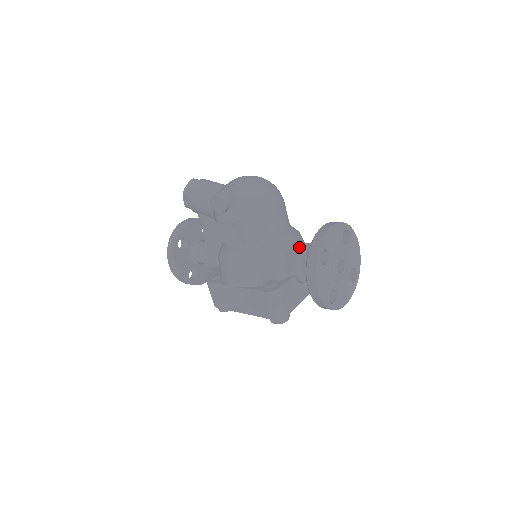
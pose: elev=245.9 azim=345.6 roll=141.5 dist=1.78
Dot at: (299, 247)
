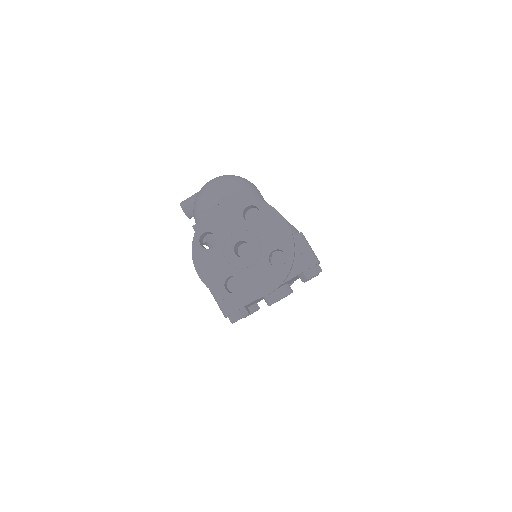
Dot at: occluded
